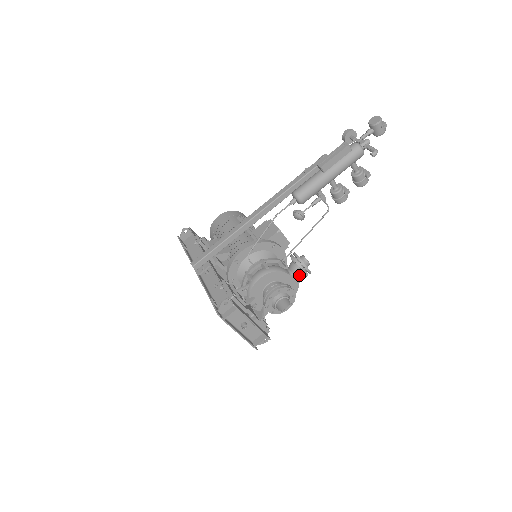
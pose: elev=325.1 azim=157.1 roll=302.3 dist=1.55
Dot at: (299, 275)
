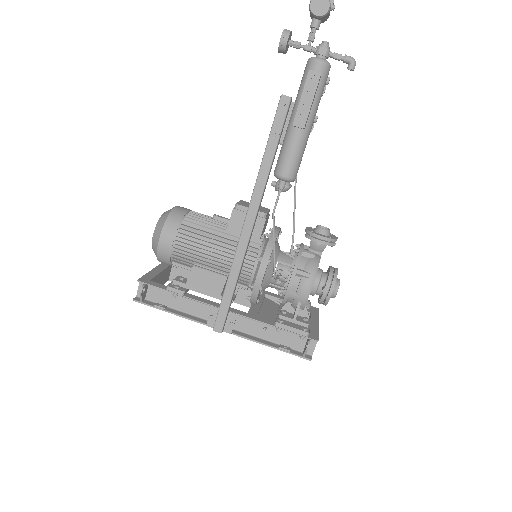
Dot at: occluded
